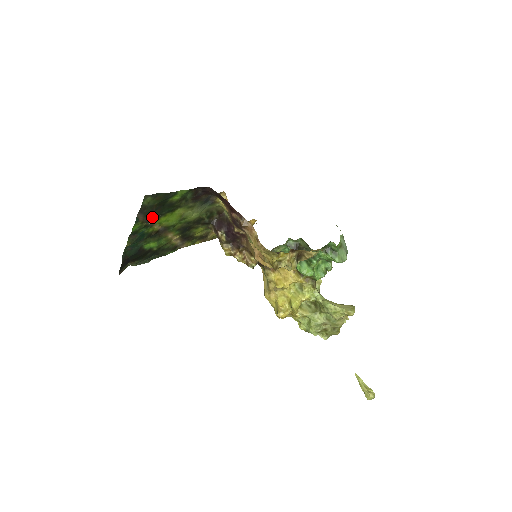
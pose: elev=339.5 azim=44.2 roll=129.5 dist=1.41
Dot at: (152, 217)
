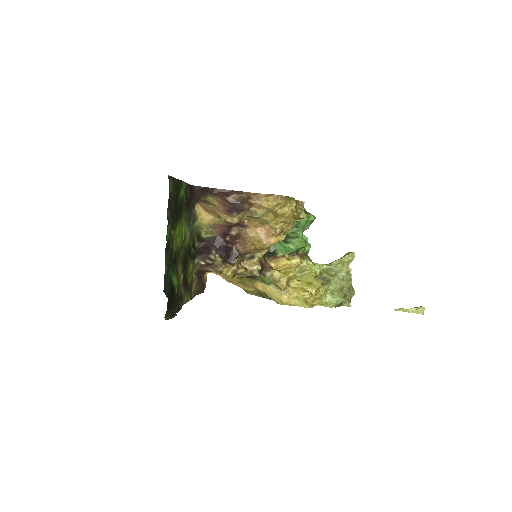
Dot at: (174, 221)
